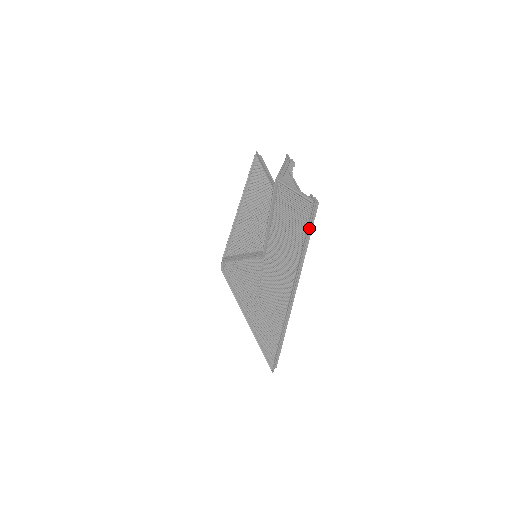
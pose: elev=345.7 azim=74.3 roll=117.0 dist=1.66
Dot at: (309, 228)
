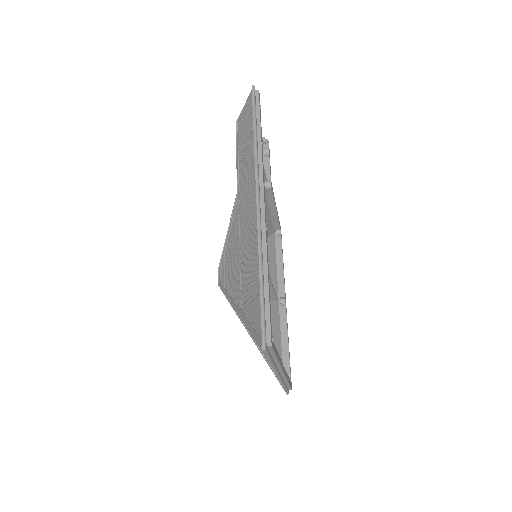
Dot at: (254, 108)
